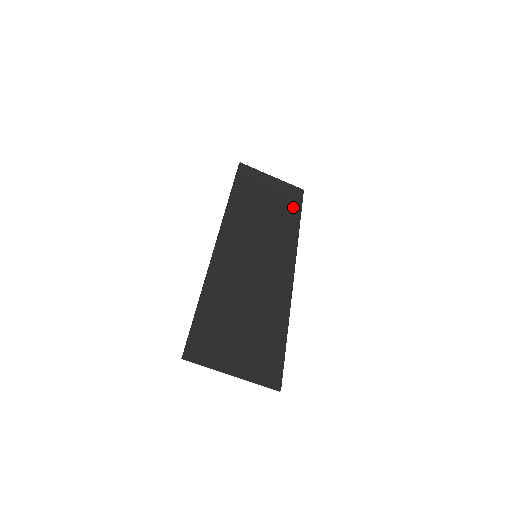
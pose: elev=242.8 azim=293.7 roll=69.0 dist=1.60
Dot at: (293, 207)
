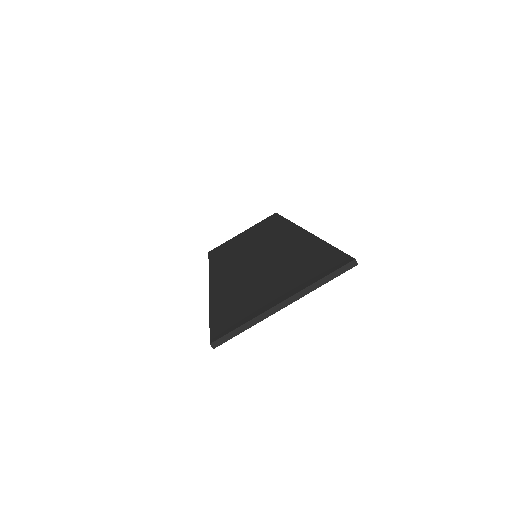
Dot at: (272, 222)
